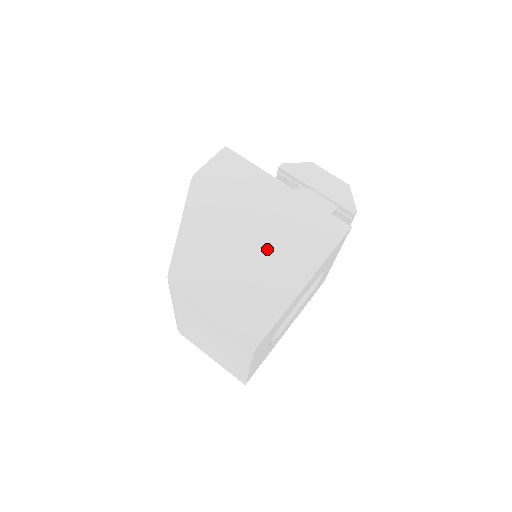
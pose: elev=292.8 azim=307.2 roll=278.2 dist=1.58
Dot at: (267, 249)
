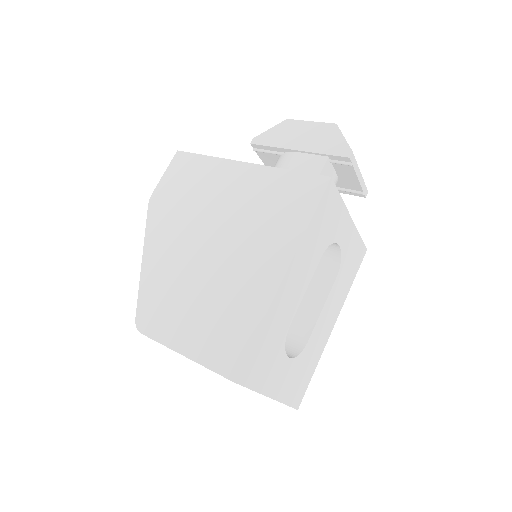
Dot at: (233, 249)
